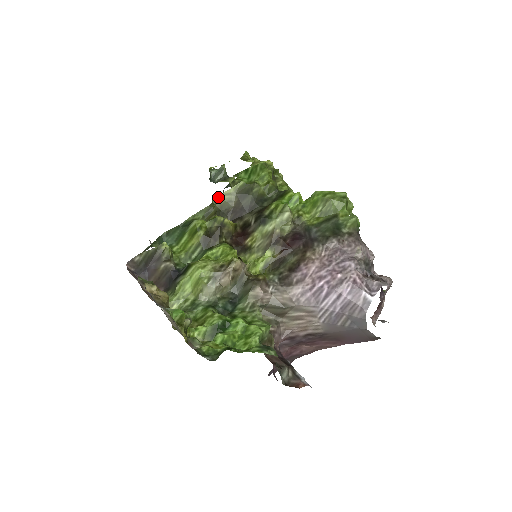
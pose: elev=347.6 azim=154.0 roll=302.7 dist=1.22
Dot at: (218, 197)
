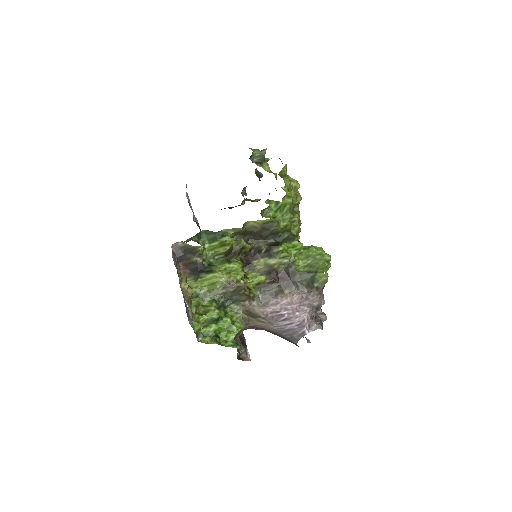
Dot at: (249, 221)
